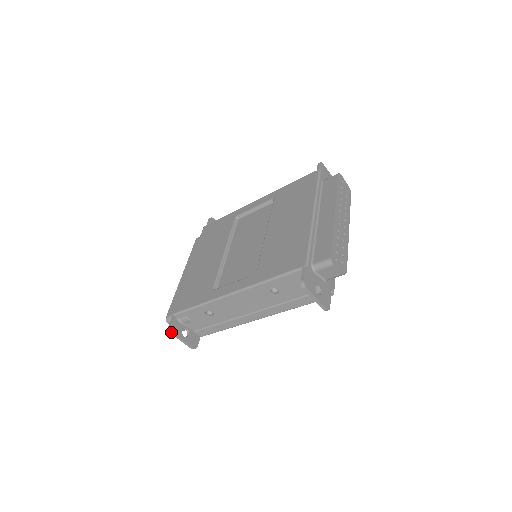
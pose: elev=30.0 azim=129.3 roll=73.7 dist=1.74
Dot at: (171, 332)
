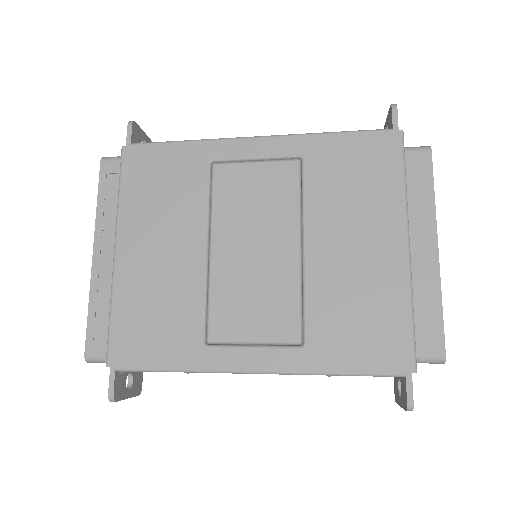
Dot at: (114, 401)
